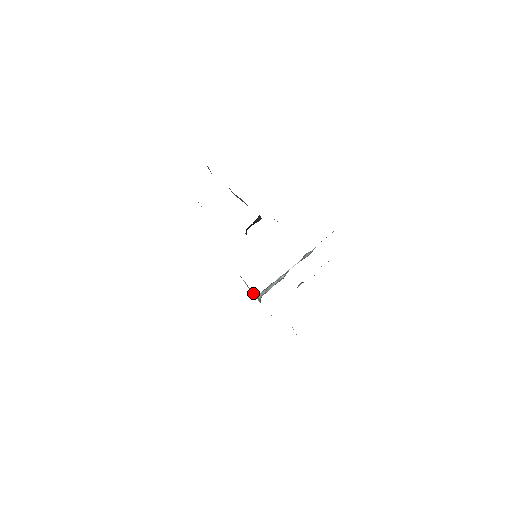
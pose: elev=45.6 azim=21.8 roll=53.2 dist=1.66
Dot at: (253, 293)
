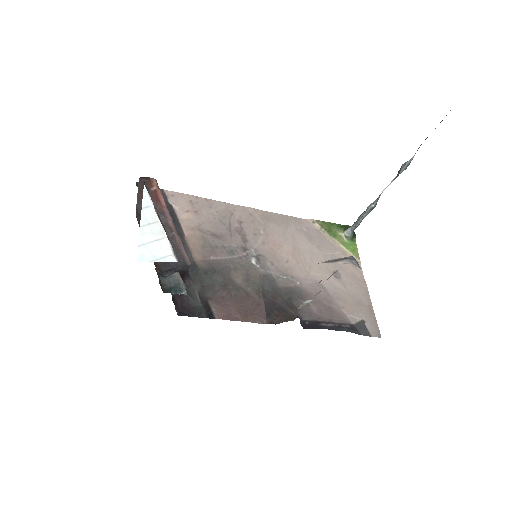
Dot at: (339, 230)
